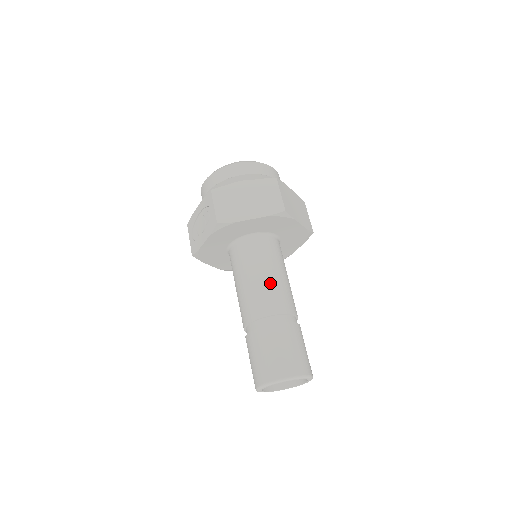
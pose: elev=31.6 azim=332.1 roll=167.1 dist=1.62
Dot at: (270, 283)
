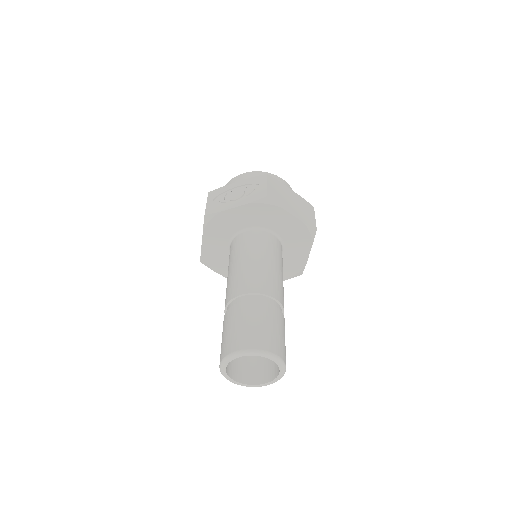
Dot at: (278, 275)
